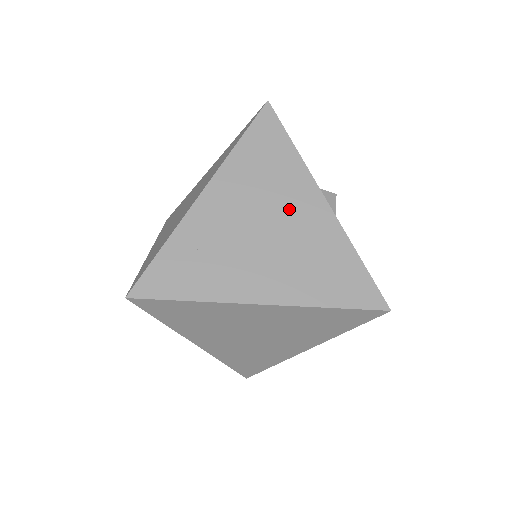
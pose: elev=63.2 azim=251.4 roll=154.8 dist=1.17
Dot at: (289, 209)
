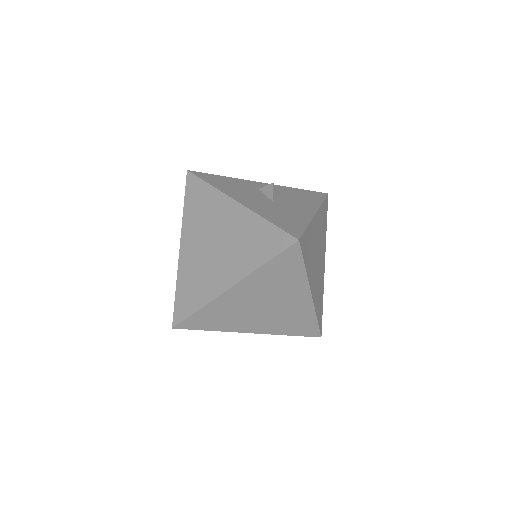
Dot at: (221, 222)
